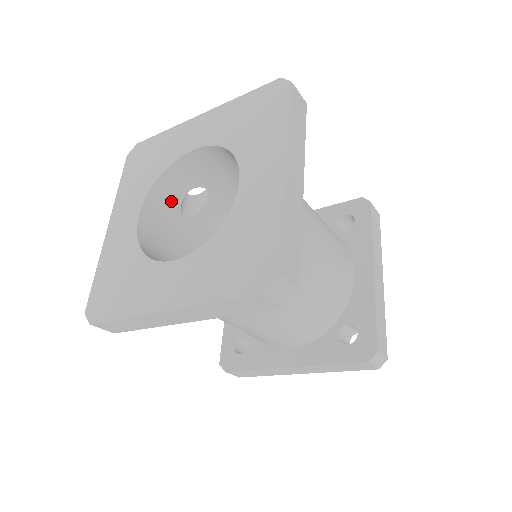
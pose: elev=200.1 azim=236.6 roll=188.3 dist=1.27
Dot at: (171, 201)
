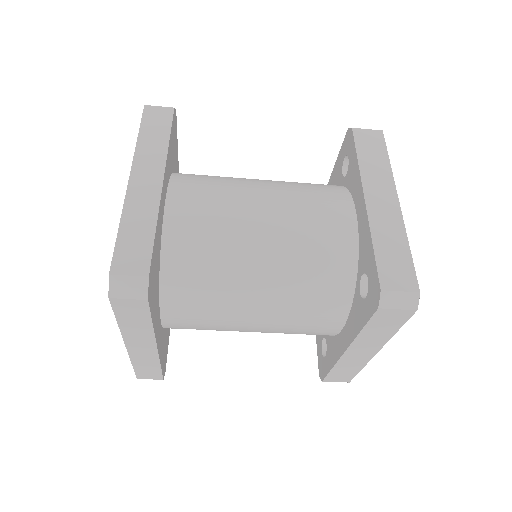
Dot at: occluded
